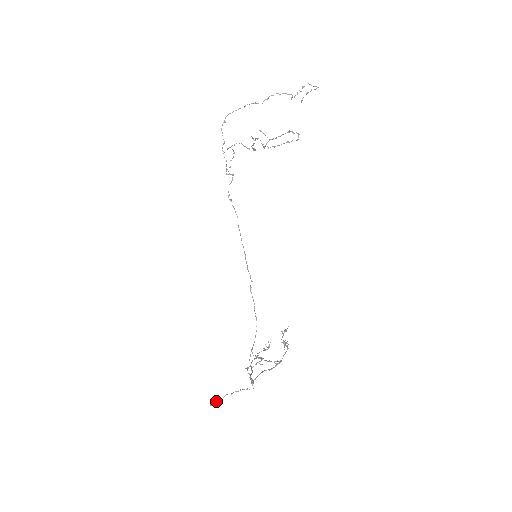
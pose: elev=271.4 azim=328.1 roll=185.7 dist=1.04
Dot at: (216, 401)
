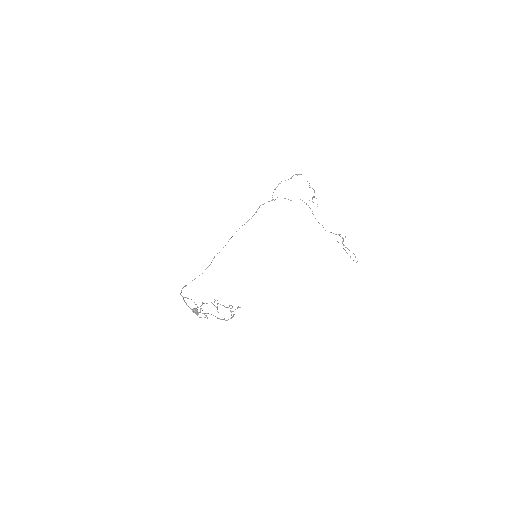
Dot at: occluded
